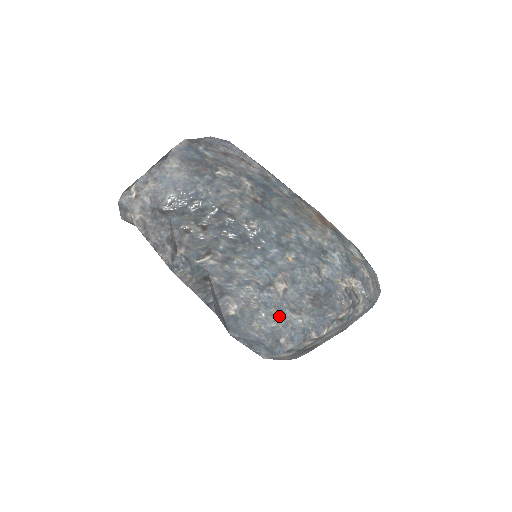
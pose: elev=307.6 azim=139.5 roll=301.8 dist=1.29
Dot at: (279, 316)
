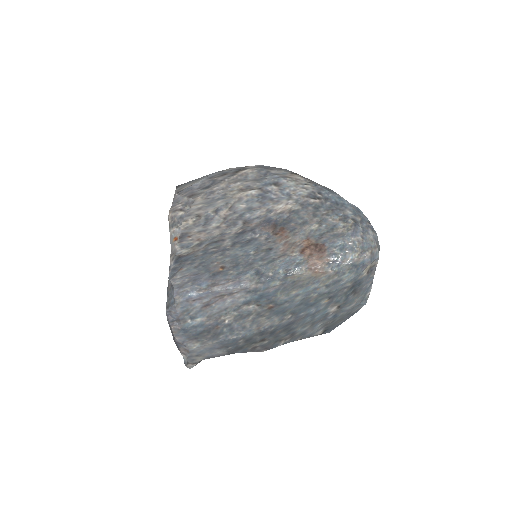
Dot at: (347, 312)
